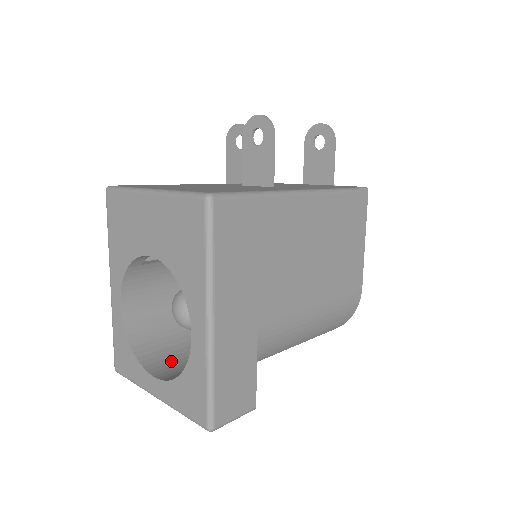
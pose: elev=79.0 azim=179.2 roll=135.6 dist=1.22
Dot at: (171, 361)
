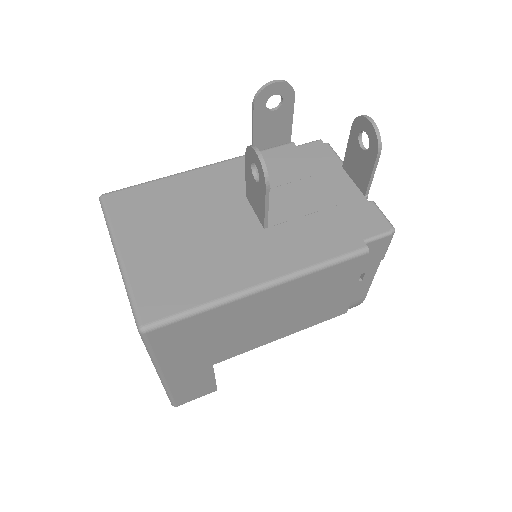
Dot at: occluded
